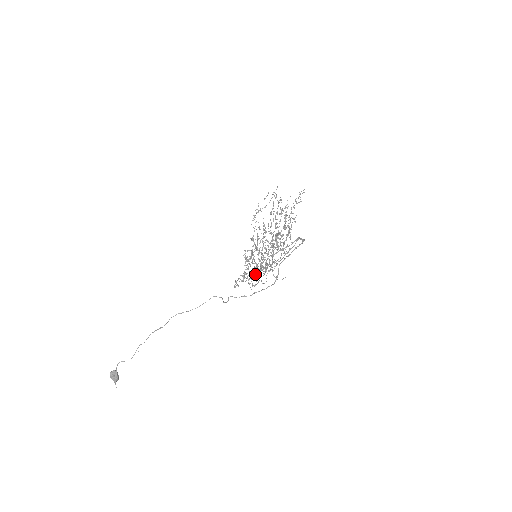
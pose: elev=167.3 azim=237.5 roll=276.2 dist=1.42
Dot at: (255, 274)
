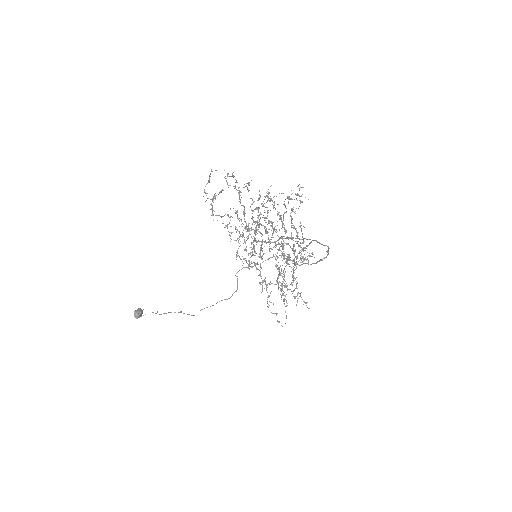
Dot at: (281, 290)
